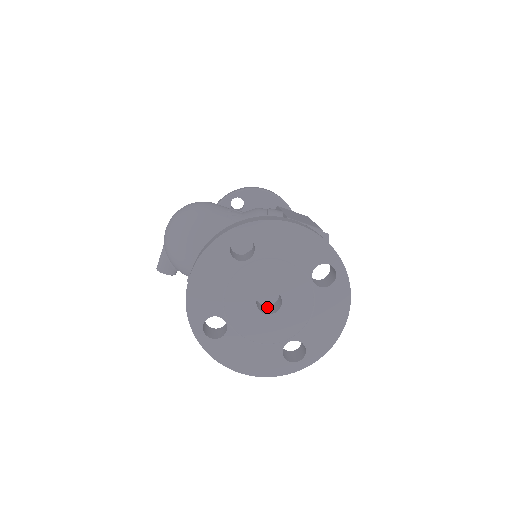
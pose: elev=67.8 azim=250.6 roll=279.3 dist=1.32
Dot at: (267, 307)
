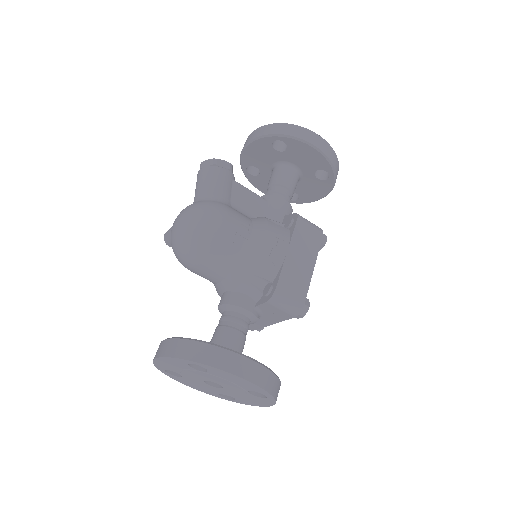
Dot at: occluded
